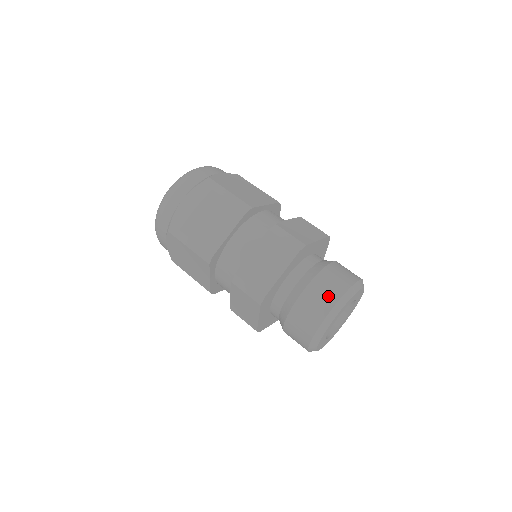
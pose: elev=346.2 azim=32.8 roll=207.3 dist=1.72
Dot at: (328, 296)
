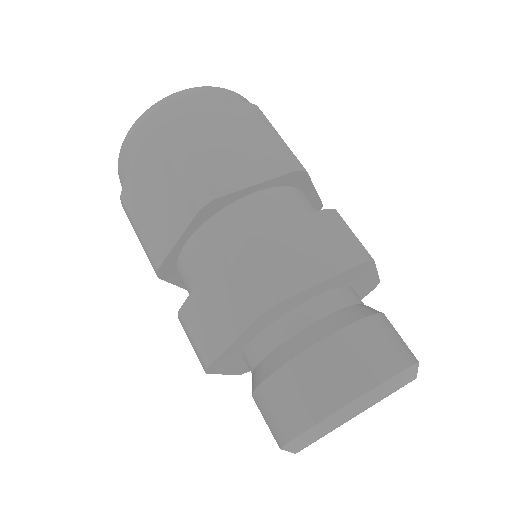
Dot at: (382, 357)
